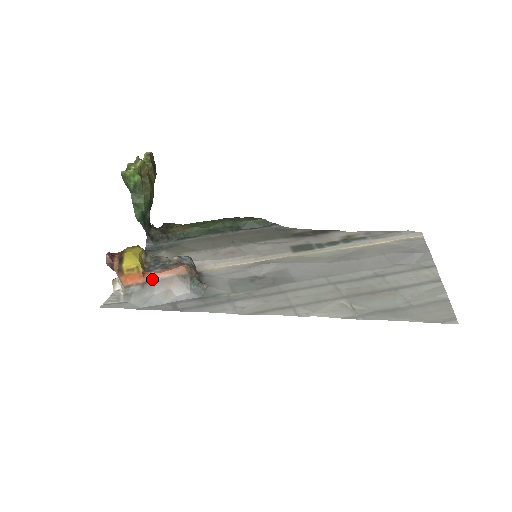
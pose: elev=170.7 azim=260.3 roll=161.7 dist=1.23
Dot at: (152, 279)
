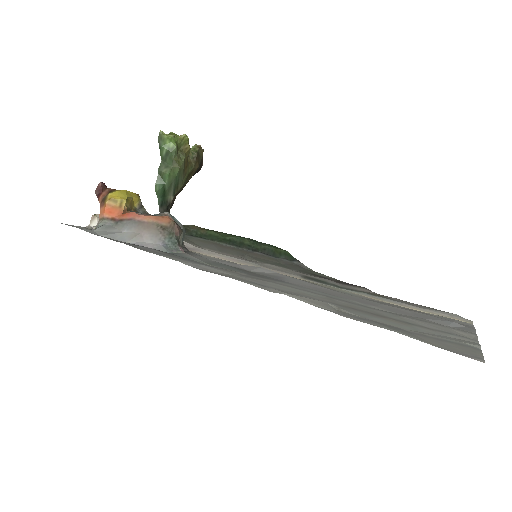
Dot at: (130, 218)
